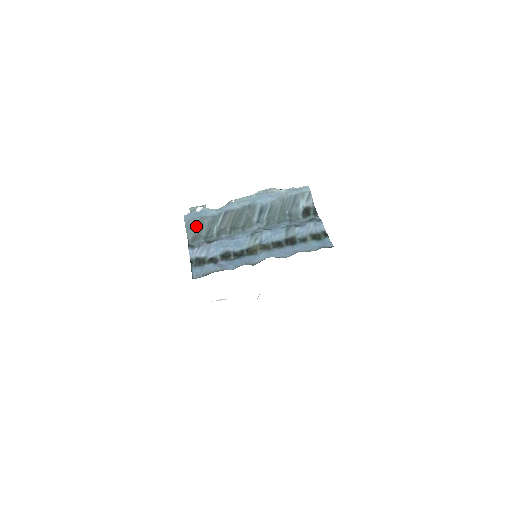
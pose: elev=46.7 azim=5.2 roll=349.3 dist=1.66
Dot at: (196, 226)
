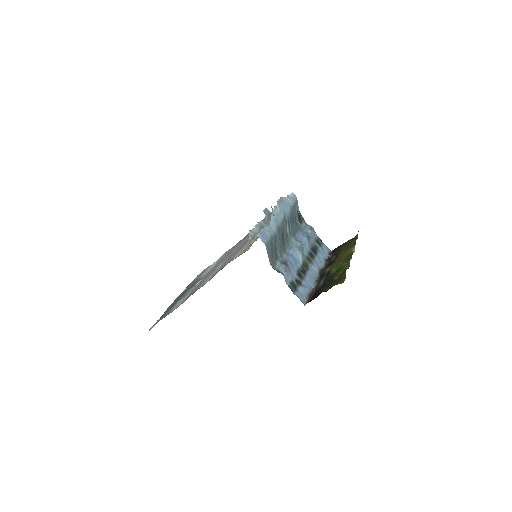
Dot at: (271, 248)
